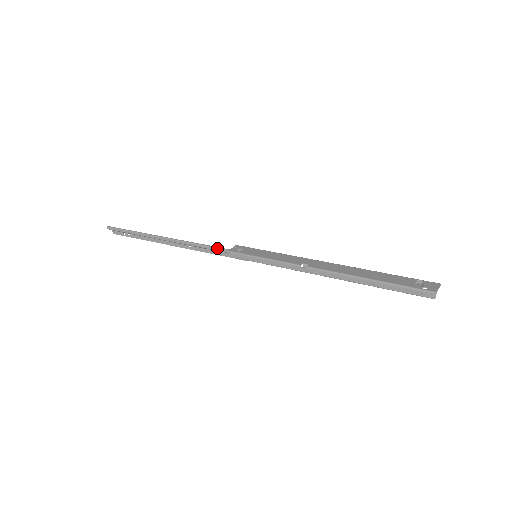
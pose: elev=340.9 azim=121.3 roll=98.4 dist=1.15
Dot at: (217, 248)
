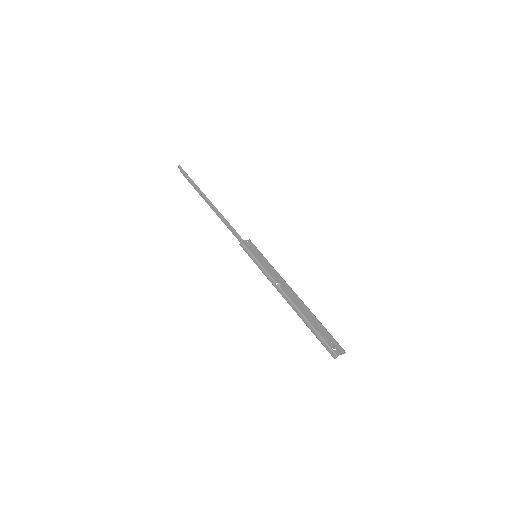
Dot at: (236, 233)
